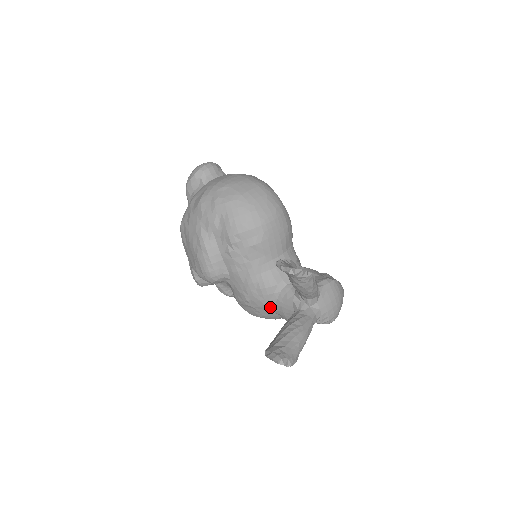
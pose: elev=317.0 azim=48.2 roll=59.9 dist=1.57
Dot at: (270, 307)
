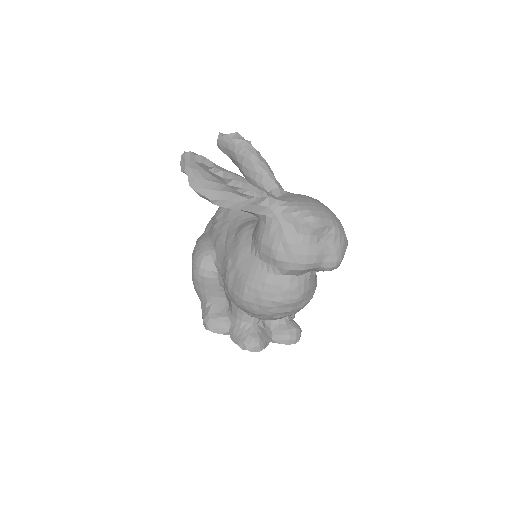
Dot at: (248, 250)
